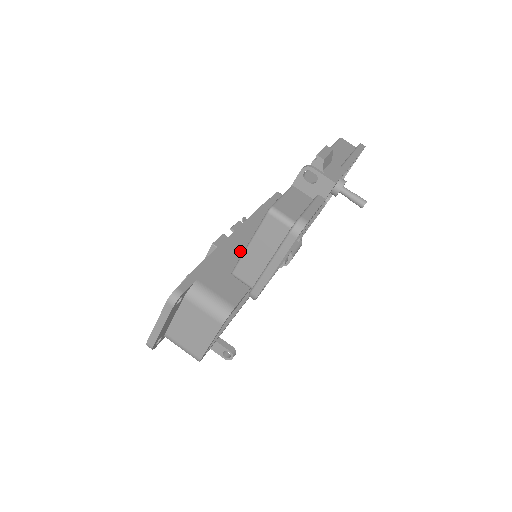
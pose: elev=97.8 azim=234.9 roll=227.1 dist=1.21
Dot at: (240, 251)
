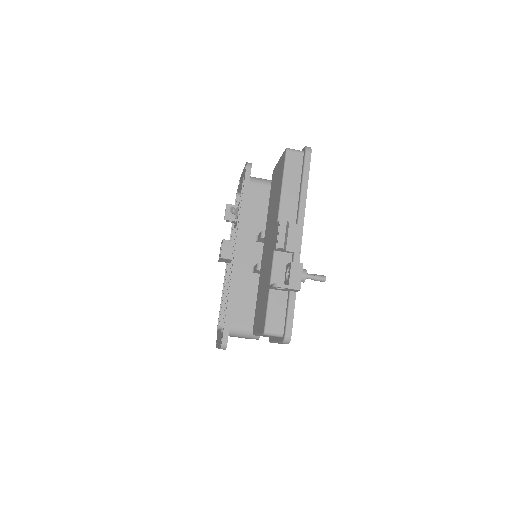
Dot at: (245, 273)
